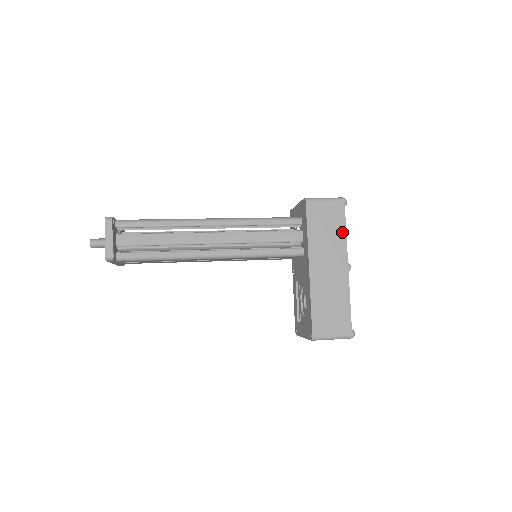
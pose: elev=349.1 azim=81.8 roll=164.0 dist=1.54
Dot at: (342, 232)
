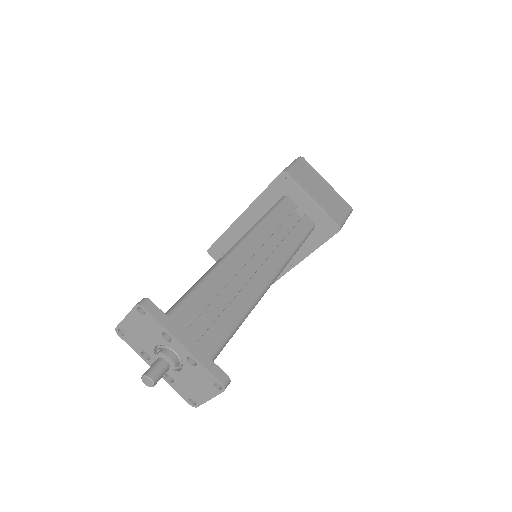
Dot at: occluded
